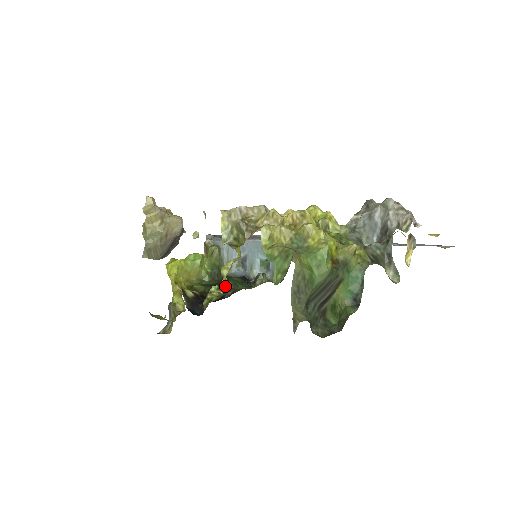
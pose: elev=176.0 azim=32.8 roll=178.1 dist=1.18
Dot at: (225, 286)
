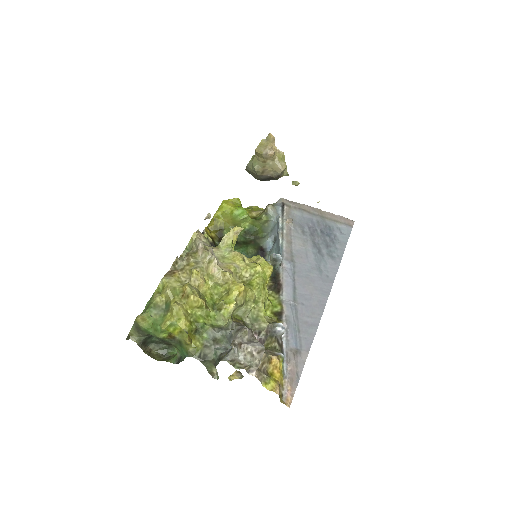
Dot at: occluded
